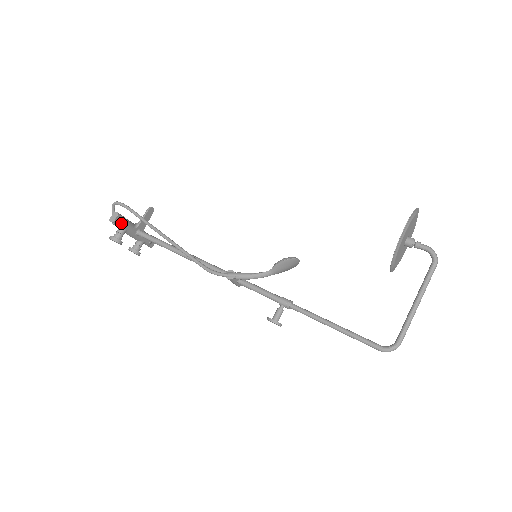
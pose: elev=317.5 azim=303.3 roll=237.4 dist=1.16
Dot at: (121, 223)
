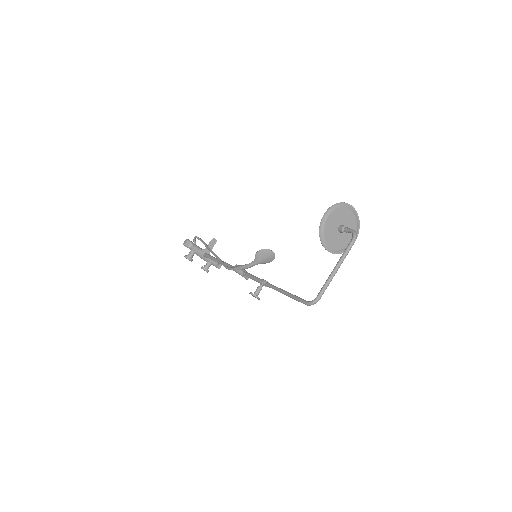
Dot at: (190, 246)
